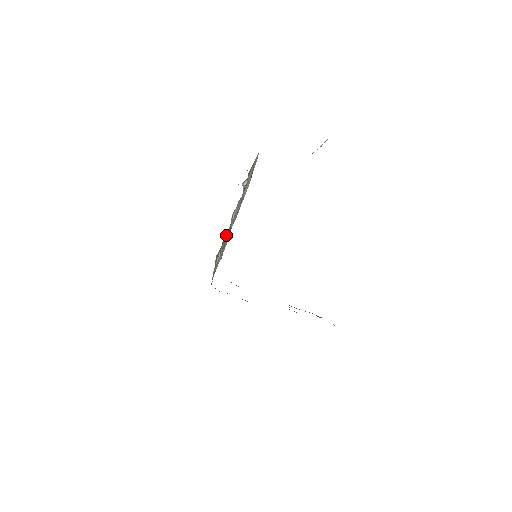
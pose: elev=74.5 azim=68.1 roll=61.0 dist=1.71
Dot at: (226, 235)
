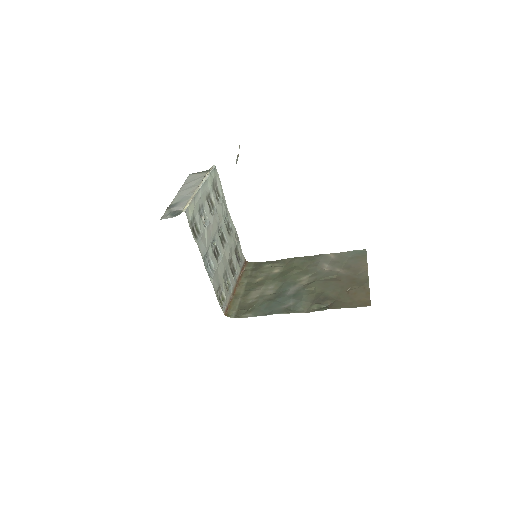
Dot at: (215, 290)
